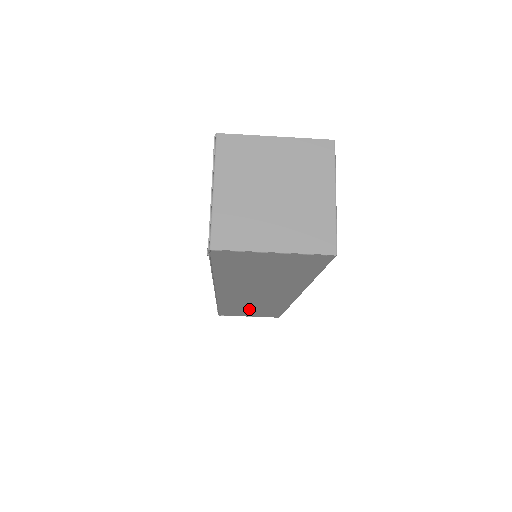
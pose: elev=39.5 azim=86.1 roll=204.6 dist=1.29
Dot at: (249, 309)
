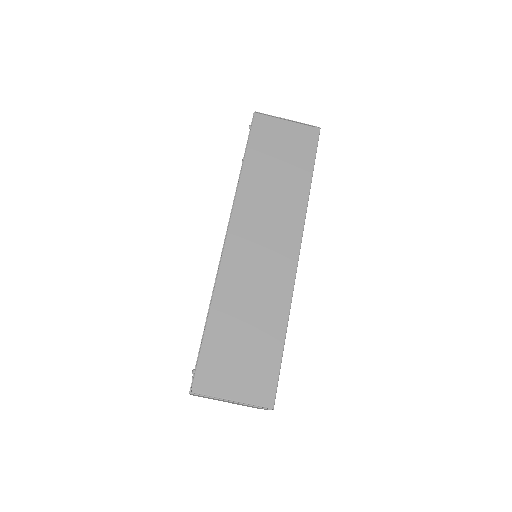
Dot at: (242, 331)
